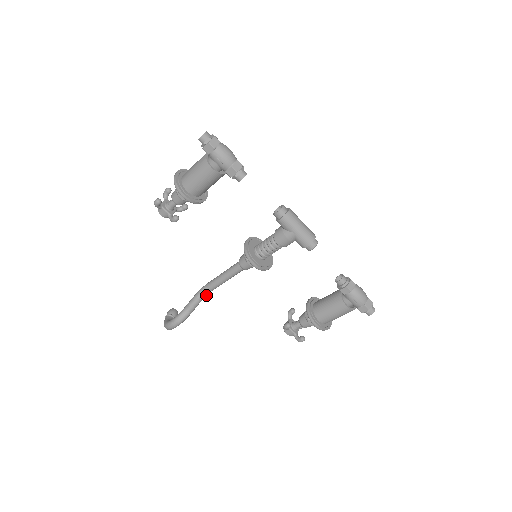
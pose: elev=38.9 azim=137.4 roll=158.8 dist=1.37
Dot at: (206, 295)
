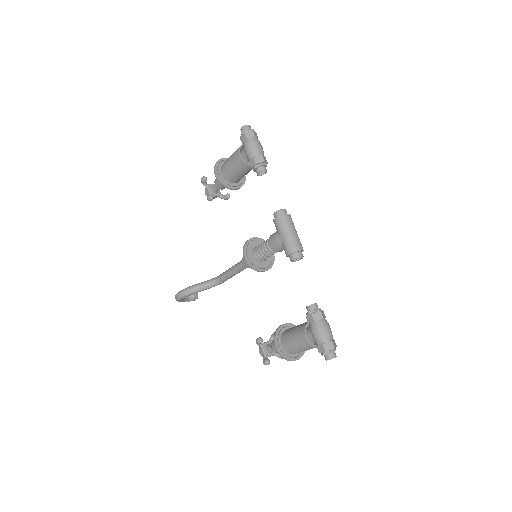
Dot at: (216, 284)
